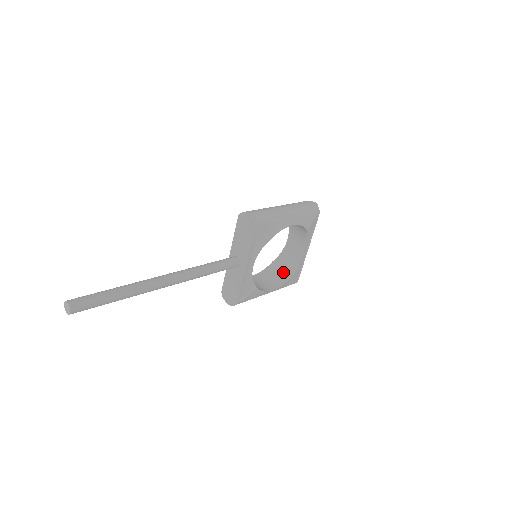
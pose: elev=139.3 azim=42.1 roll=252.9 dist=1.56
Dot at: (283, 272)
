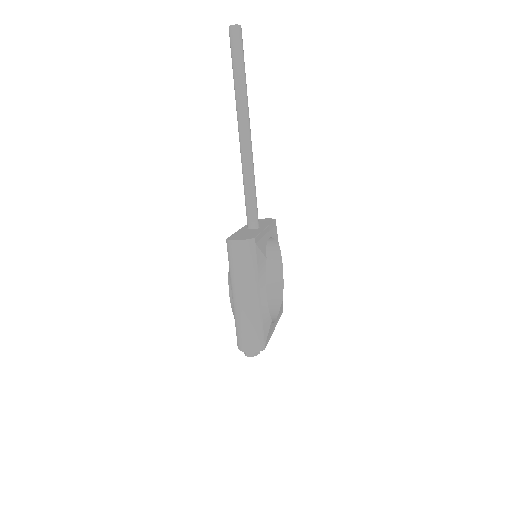
Dot at: occluded
